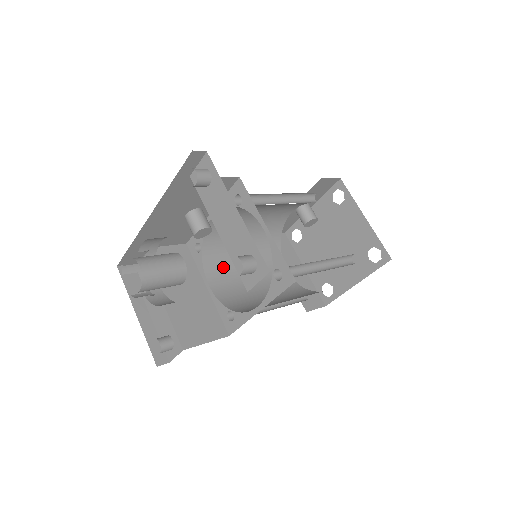
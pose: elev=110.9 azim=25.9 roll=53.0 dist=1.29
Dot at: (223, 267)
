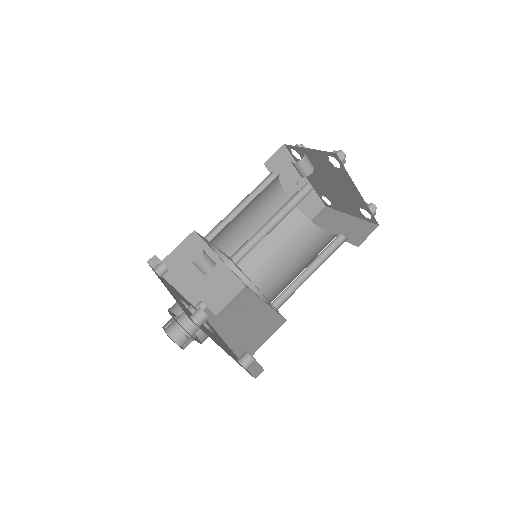
Dot at: (230, 238)
